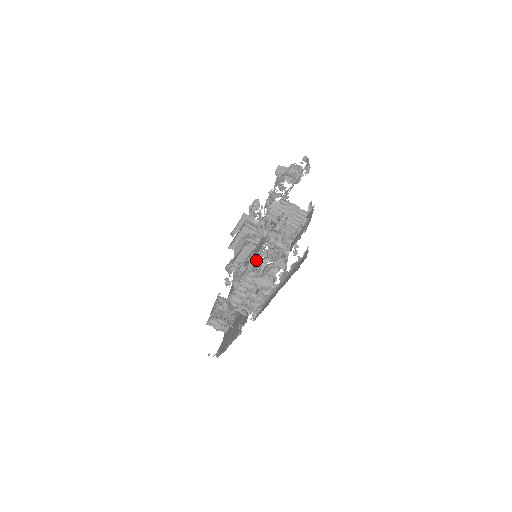
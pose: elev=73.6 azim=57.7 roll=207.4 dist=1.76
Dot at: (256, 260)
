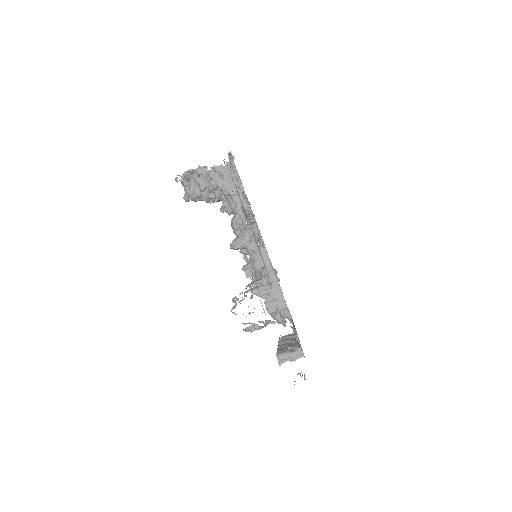
Dot at: occluded
